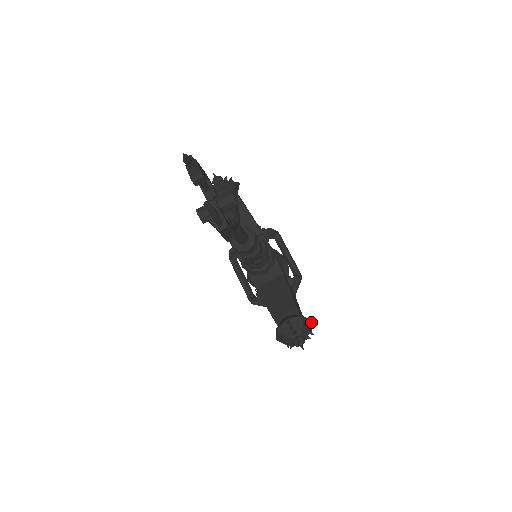
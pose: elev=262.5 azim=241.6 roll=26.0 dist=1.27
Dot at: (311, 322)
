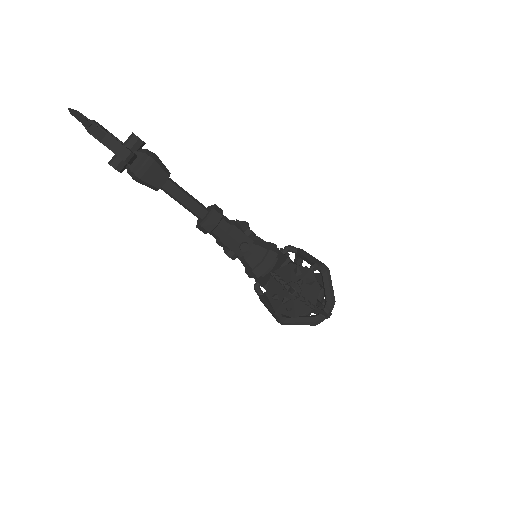
Dot at: (308, 269)
